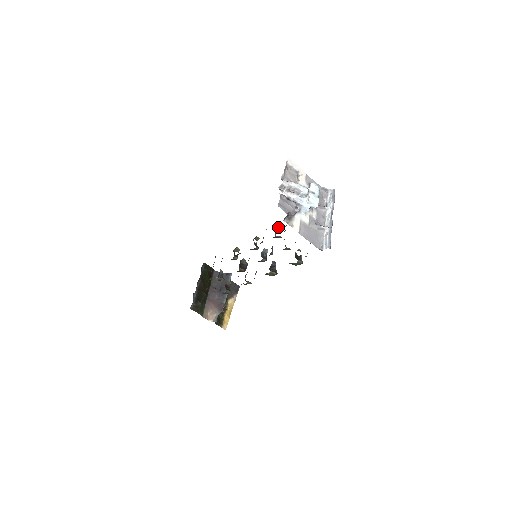
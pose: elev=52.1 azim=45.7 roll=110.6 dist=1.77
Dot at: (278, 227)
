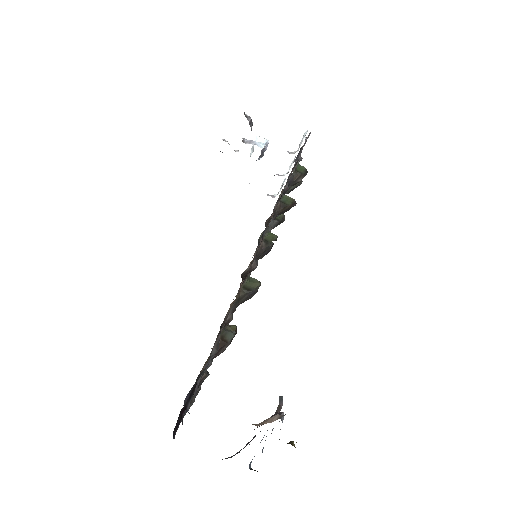
Dot at: occluded
